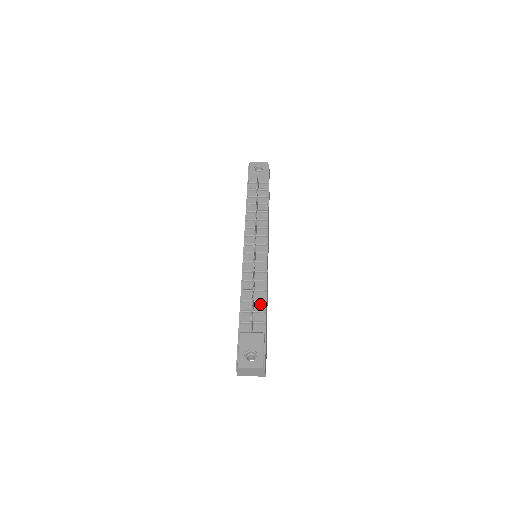
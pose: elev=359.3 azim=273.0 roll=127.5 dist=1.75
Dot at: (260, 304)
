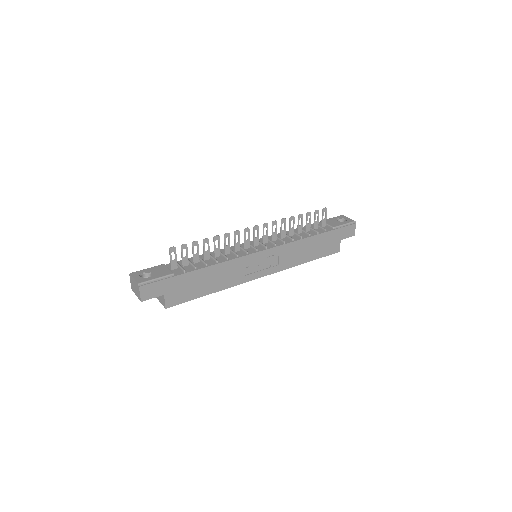
Dot at: (202, 264)
